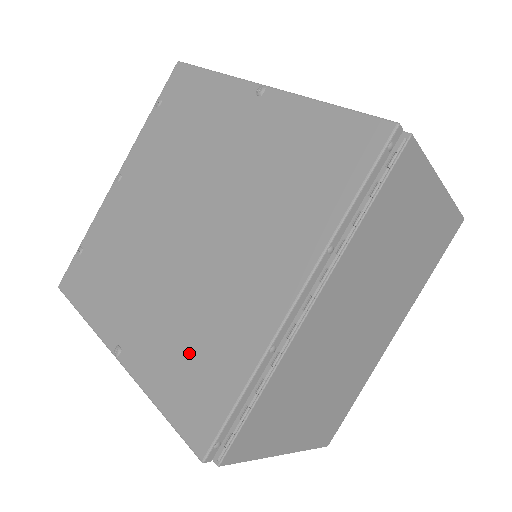
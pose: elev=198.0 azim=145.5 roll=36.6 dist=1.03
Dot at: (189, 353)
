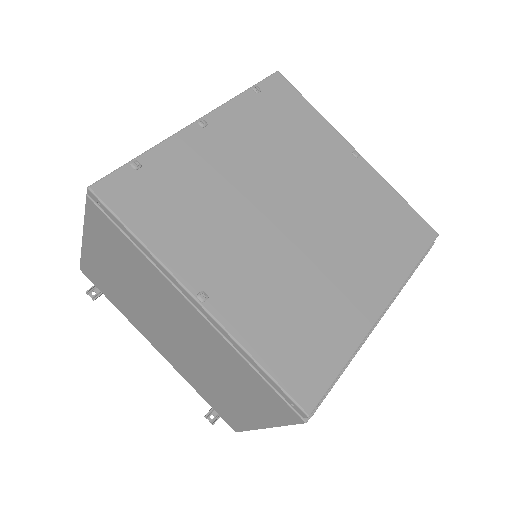
Dot at: (295, 323)
